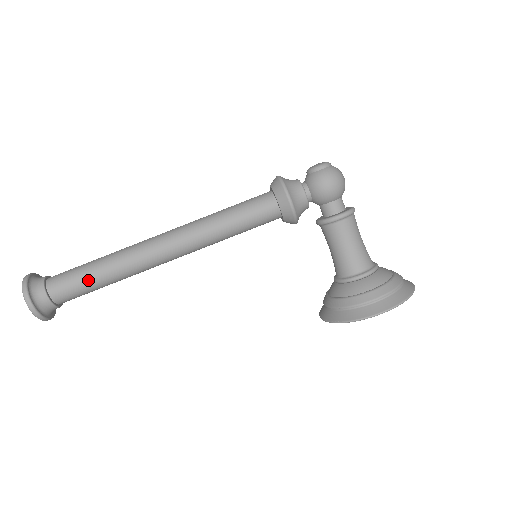
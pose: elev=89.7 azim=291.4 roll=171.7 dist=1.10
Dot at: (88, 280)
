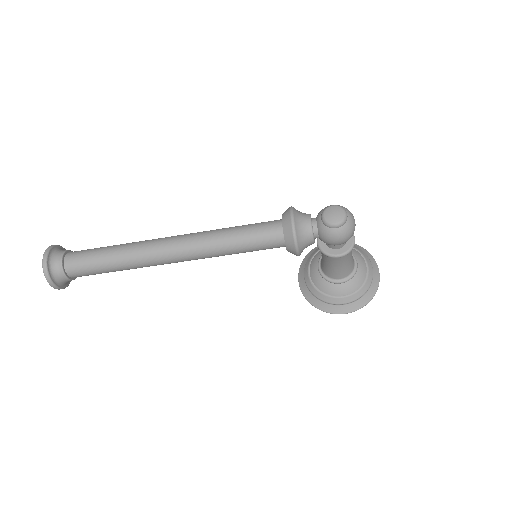
Dot at: (105, 272)
